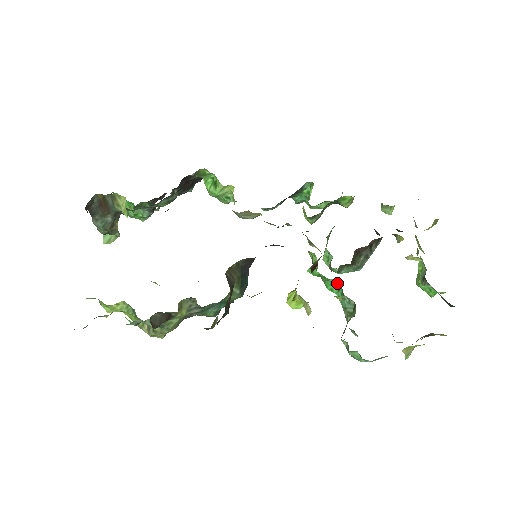
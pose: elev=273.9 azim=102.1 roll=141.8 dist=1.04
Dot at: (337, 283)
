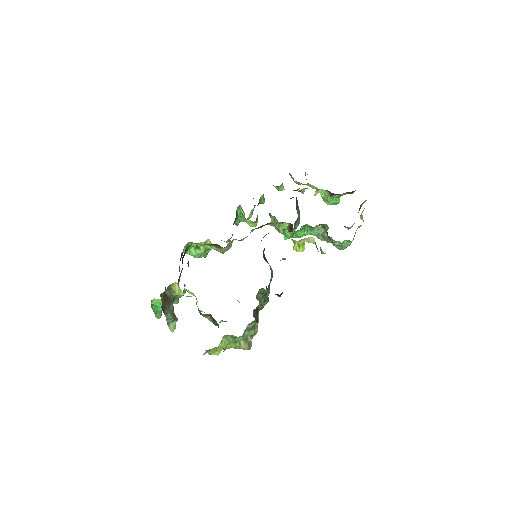
Dot at: (305, 227)
